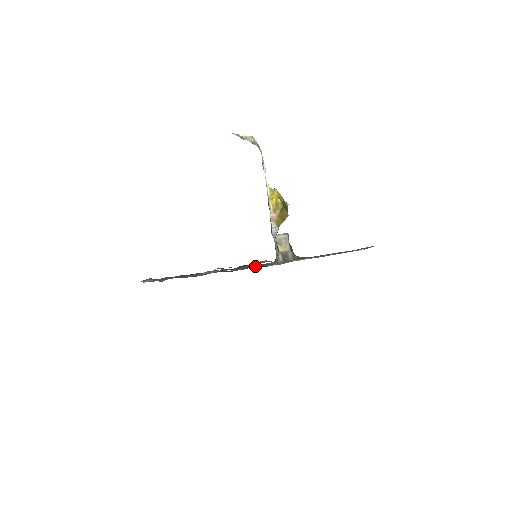
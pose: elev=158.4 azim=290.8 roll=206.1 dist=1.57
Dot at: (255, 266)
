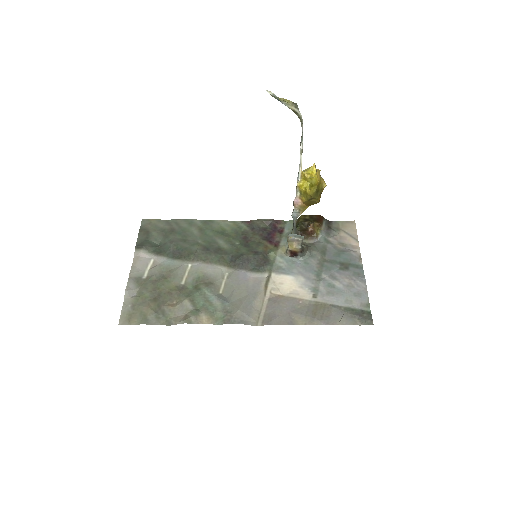
Dot at: (251, 268)
